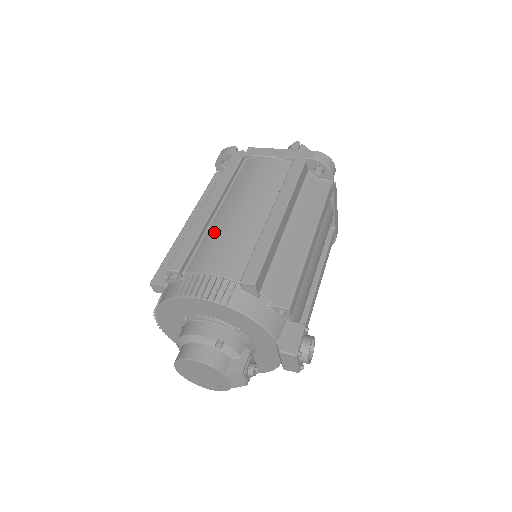
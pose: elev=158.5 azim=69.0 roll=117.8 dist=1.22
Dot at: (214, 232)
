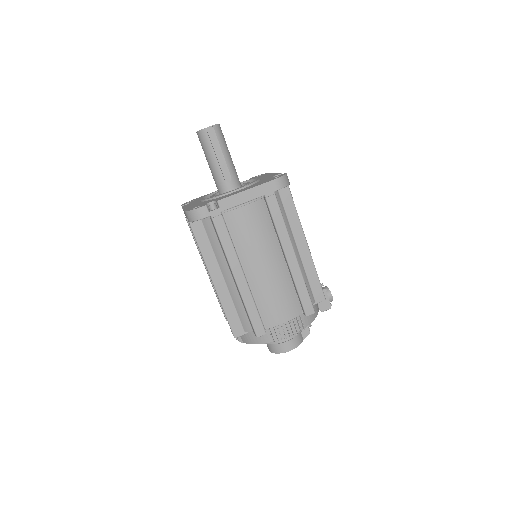
Dot at: (261, 294)
